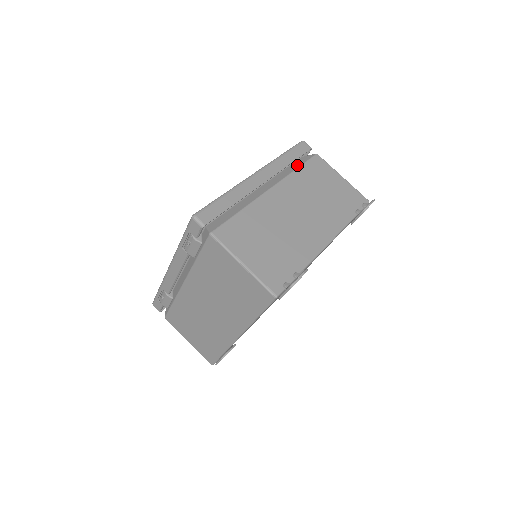
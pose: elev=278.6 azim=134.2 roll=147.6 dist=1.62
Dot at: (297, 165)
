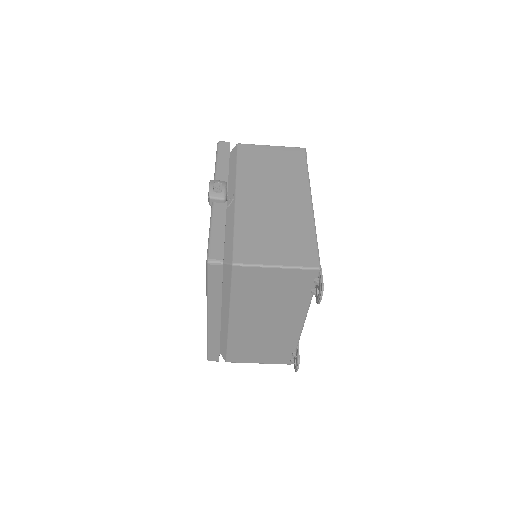
Dot at: (227, 286)
